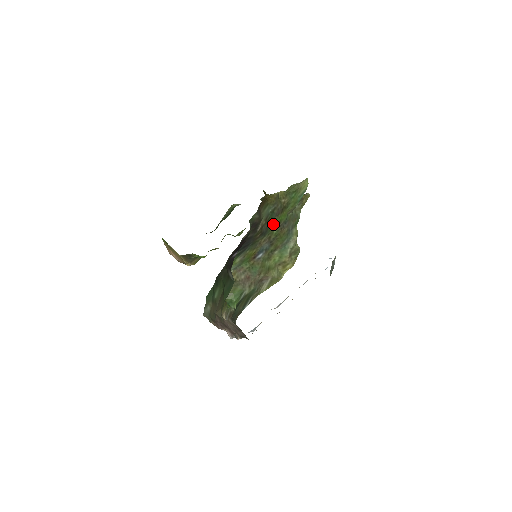
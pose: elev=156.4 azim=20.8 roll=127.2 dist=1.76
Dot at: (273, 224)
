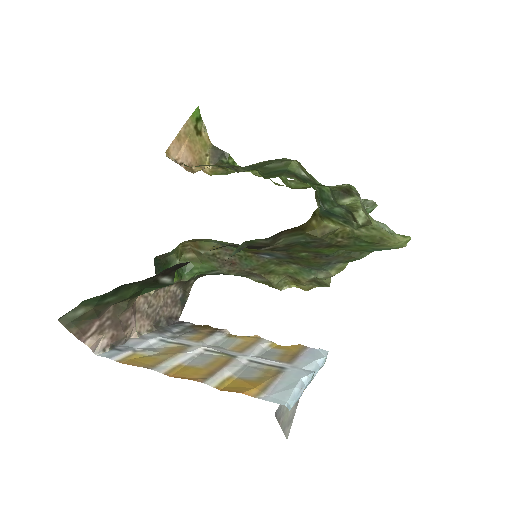
Dot at: (303, 249)
